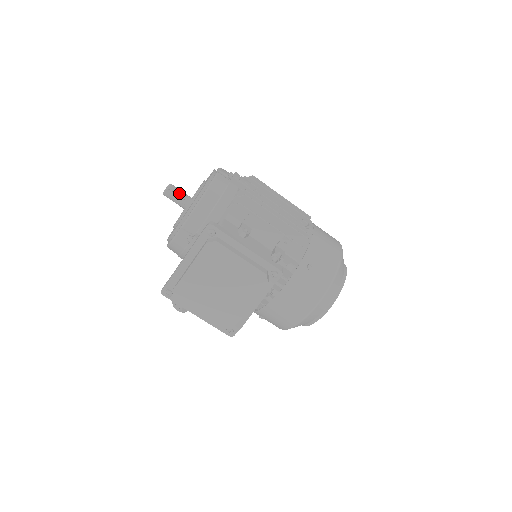
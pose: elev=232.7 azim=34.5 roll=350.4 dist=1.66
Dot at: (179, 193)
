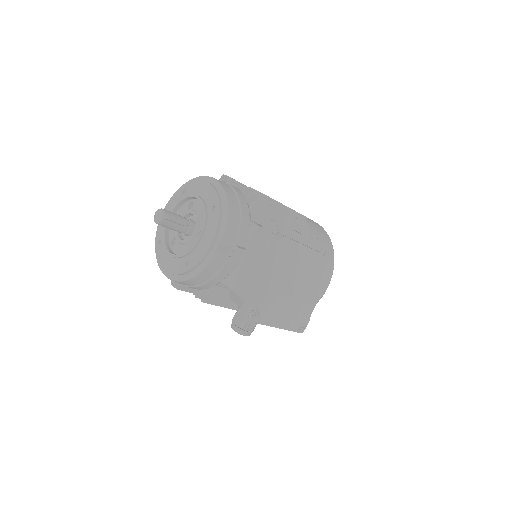
Dot at: (176, 216)
